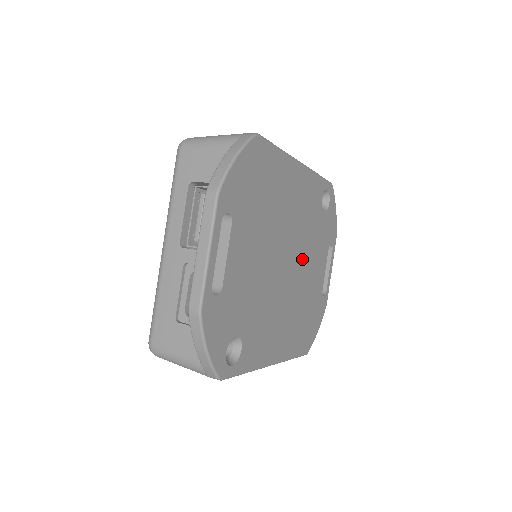
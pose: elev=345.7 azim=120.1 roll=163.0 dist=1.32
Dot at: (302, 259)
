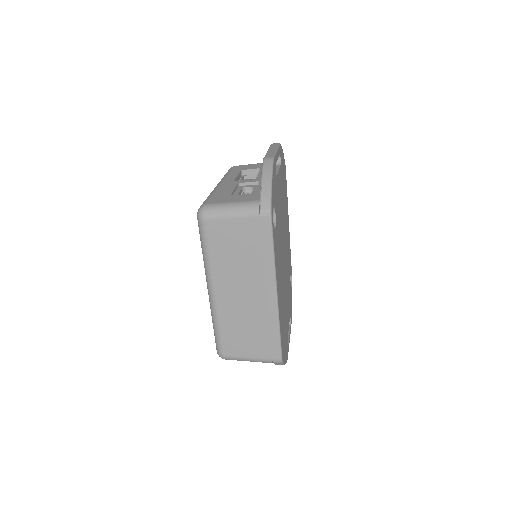
Dot at: (286, 277)
